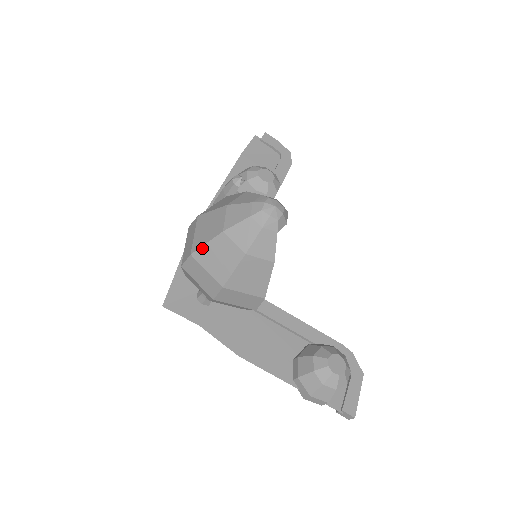
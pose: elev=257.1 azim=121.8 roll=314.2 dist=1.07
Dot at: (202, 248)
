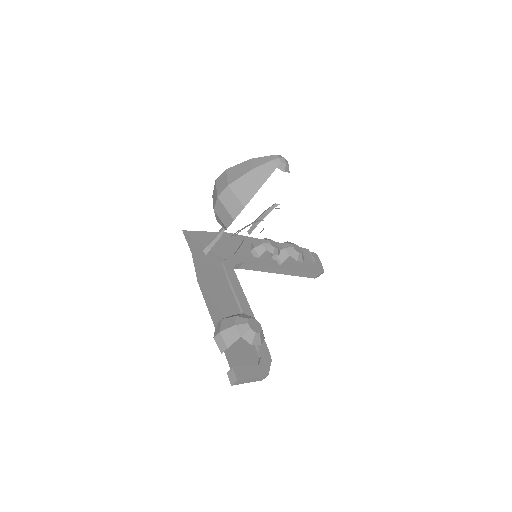
Dot at: (234, 166)
